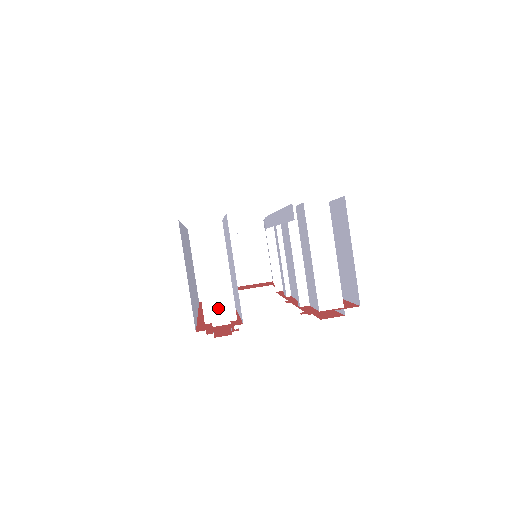
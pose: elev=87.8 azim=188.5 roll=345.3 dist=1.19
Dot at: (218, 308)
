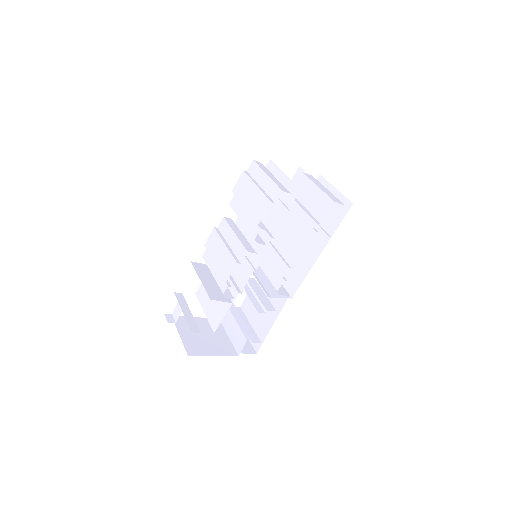
Dot at: (281, 187)
